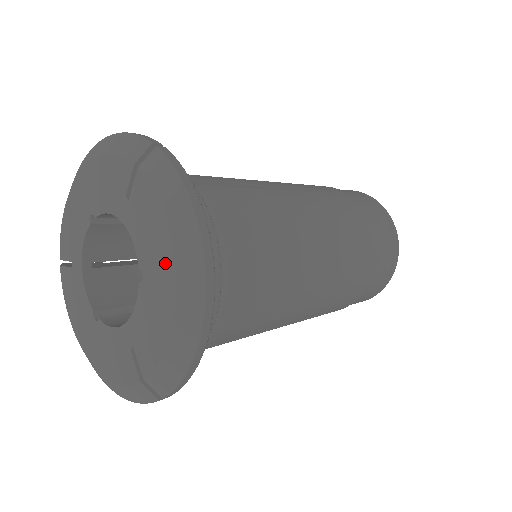
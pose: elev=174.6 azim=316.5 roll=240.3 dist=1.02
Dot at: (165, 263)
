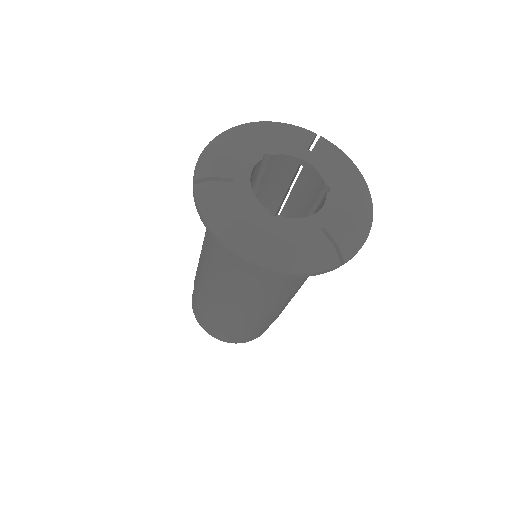
Dot at: (351, 182)
